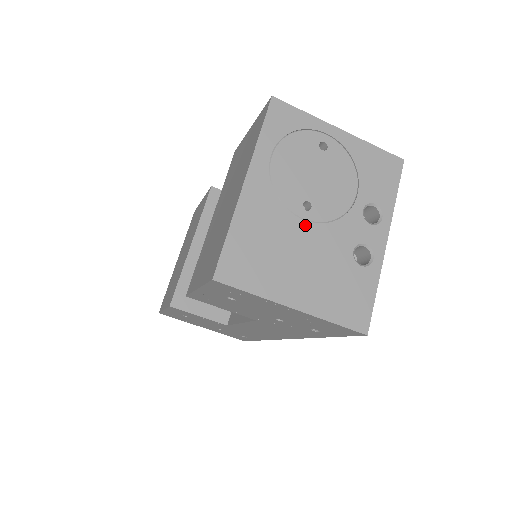
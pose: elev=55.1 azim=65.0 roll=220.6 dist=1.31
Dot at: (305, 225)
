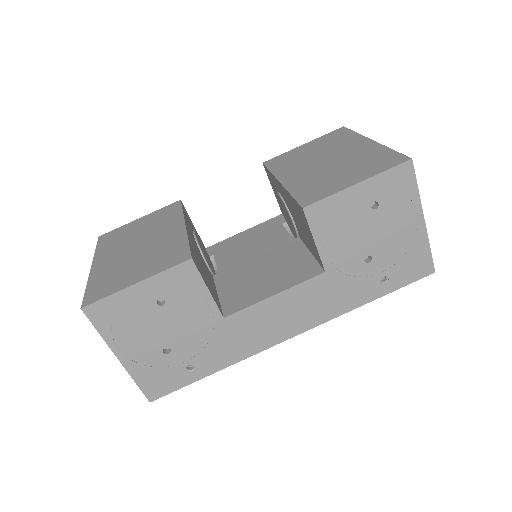
Dot at: occluded
